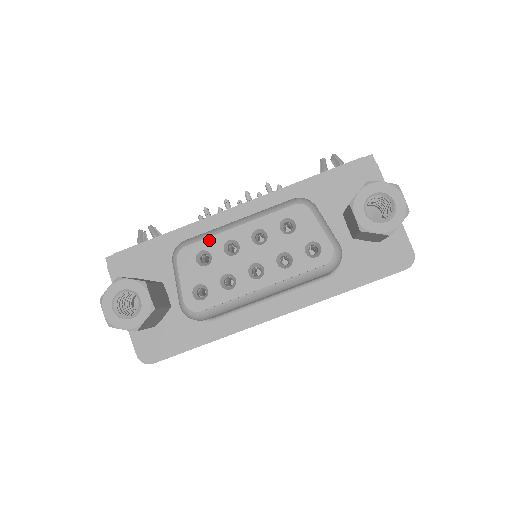
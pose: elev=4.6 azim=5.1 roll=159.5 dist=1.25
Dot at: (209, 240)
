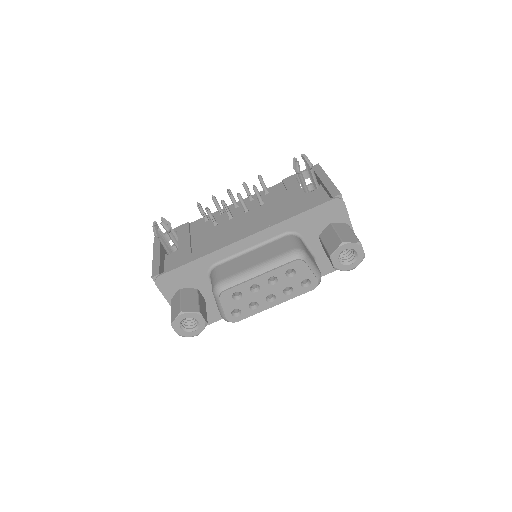
Dot at: (240, 286)
